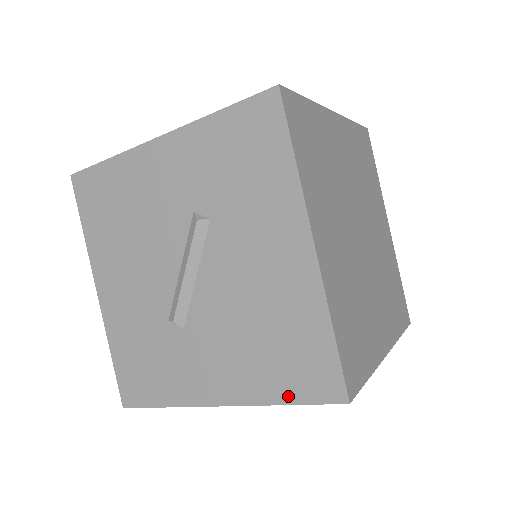
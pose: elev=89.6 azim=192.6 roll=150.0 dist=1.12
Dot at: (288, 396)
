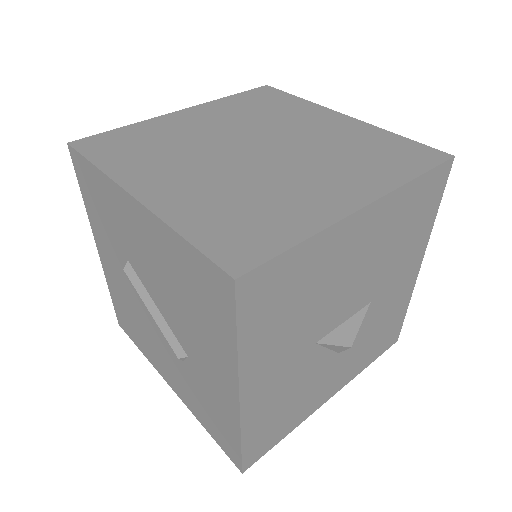
Dot at: (230, 330)
